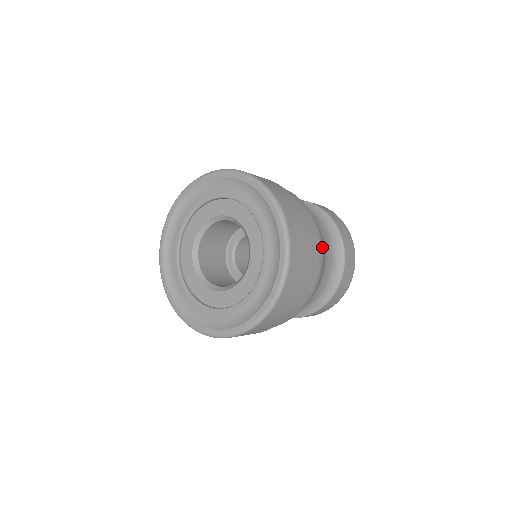
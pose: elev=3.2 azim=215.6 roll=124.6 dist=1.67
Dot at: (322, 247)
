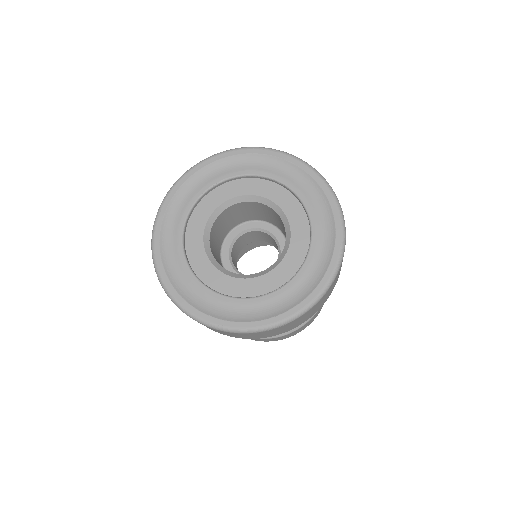
Dot at: occluded
